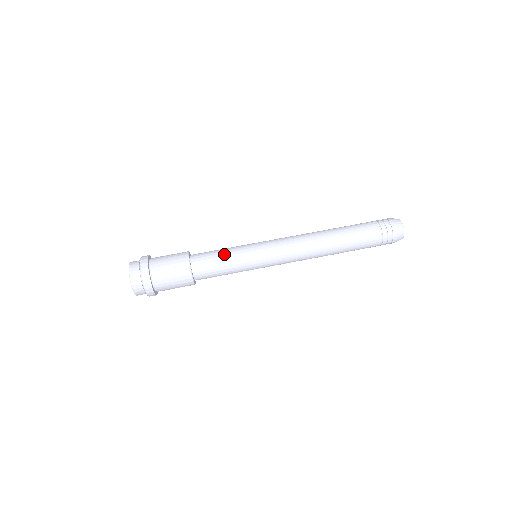
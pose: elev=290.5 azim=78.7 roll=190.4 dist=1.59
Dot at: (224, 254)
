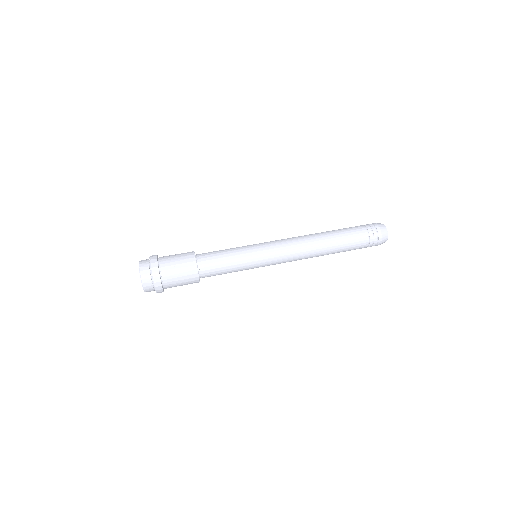
Dot at: (228, 254)
